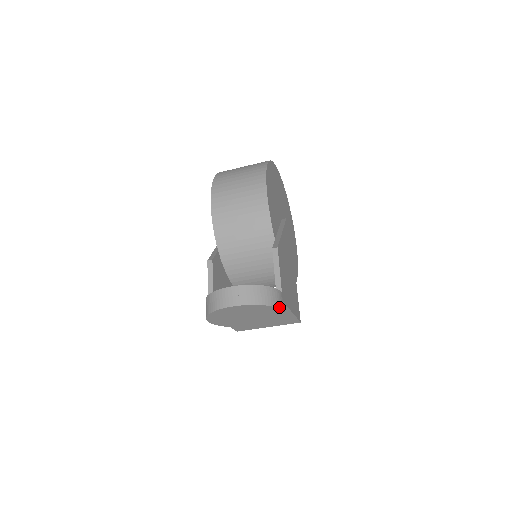
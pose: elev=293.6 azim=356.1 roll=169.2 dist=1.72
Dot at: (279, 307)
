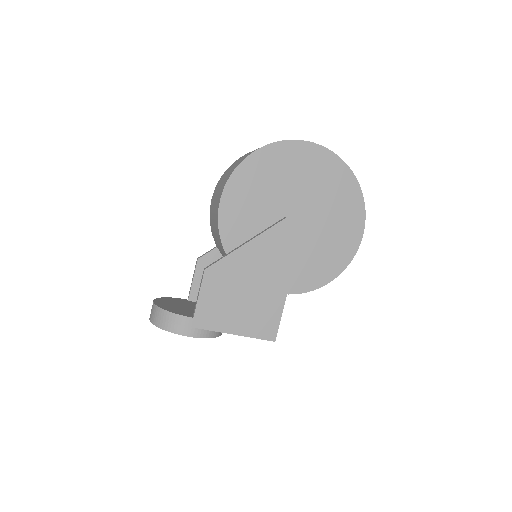
Dot at: (178, 333)
